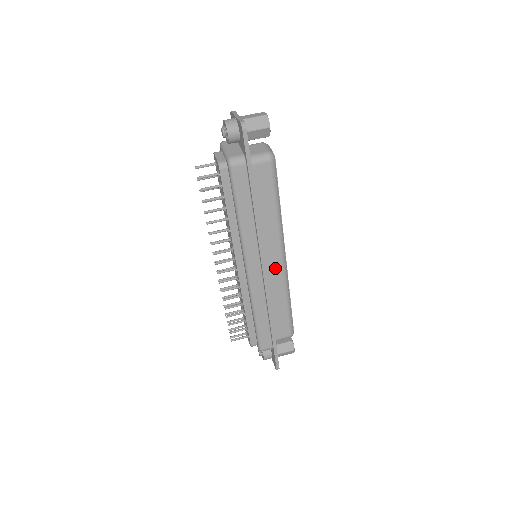
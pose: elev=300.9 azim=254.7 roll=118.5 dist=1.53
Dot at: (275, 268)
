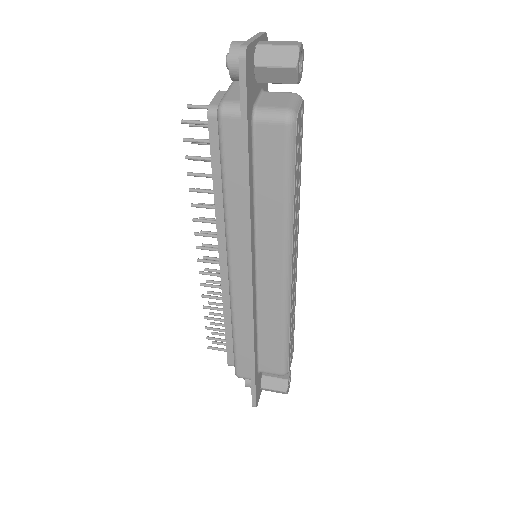
Dot at: (272, 282)
